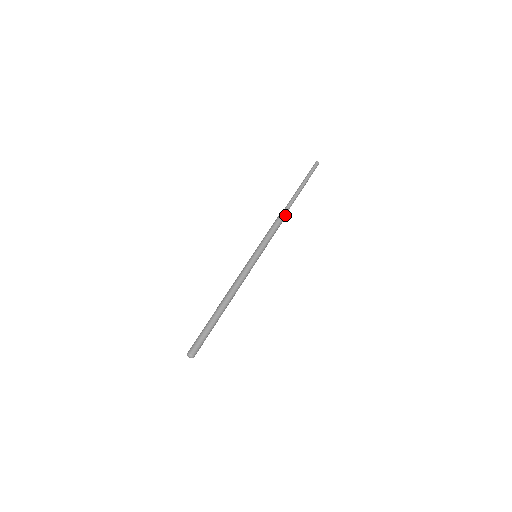
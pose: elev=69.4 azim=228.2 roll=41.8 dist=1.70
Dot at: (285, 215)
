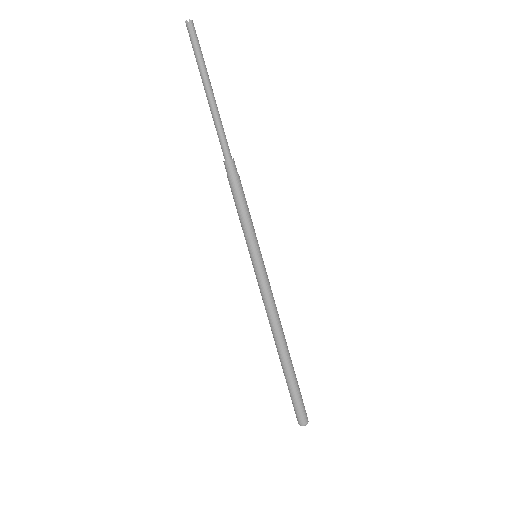
Dot at: (231, 165)
